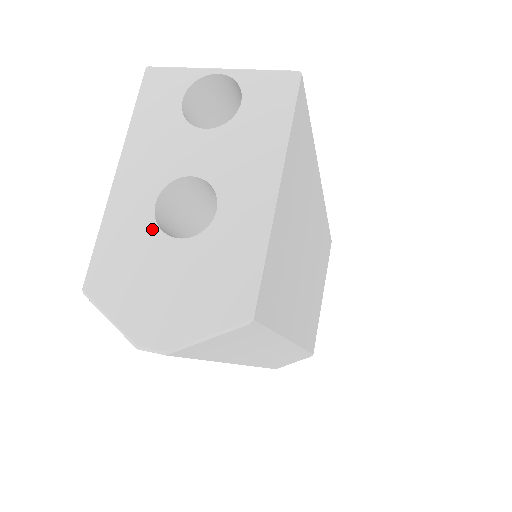
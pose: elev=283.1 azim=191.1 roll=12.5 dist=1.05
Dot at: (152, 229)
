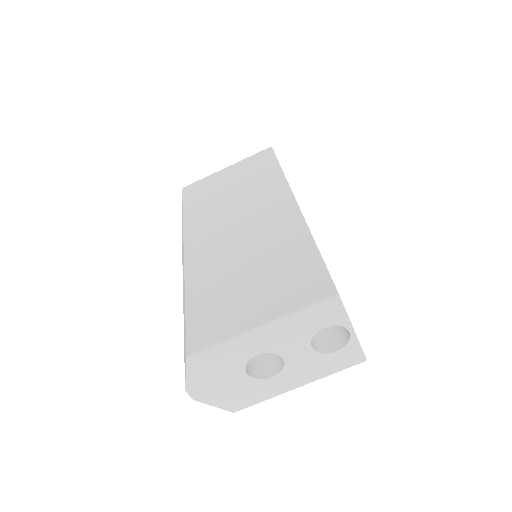
Dot at: (243, 362)
